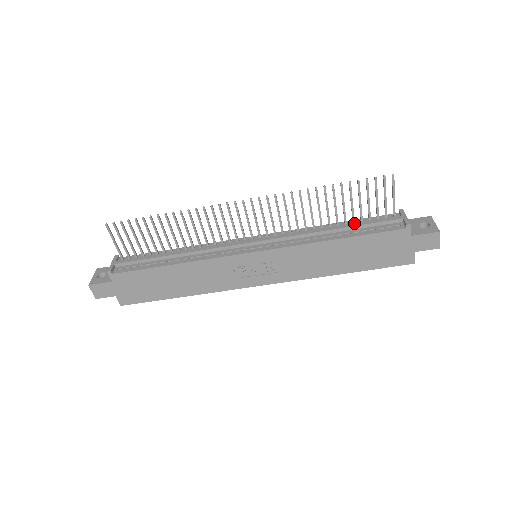
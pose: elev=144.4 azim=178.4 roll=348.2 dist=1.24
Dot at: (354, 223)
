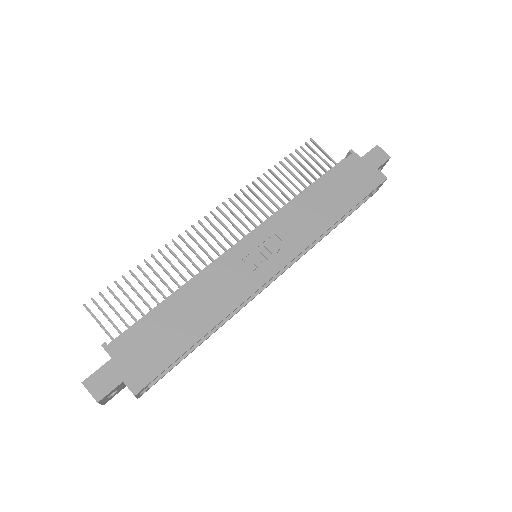
Dot at: occluded
